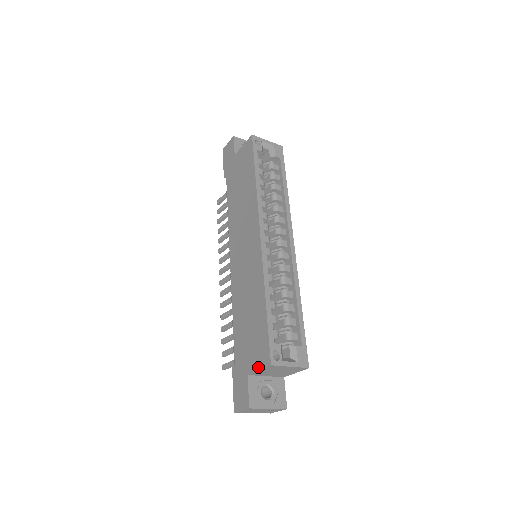
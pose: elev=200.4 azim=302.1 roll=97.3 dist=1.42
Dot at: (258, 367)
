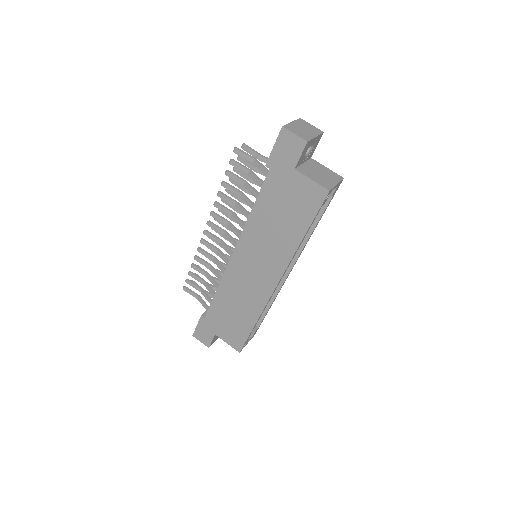
Dot at: (228, 342)
